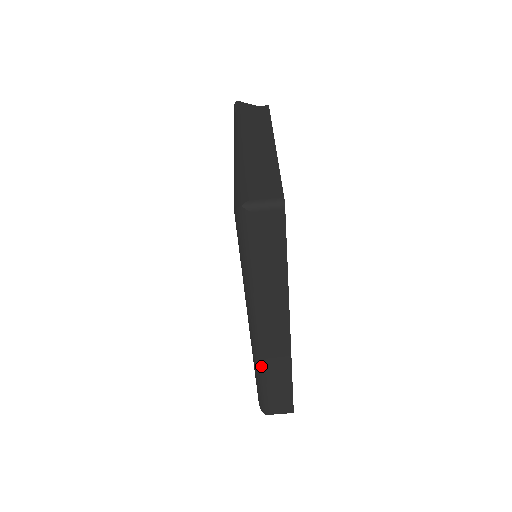
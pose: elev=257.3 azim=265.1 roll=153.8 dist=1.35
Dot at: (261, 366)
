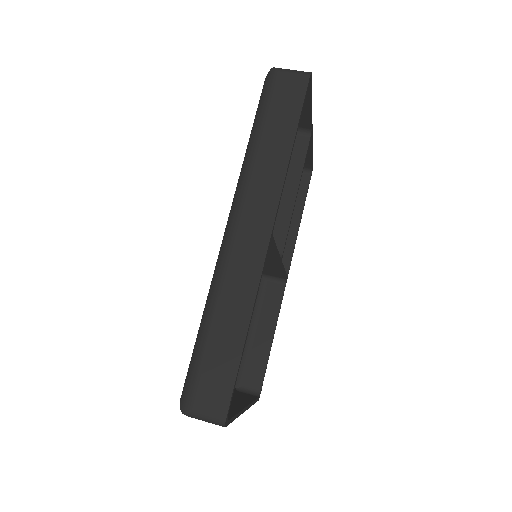
Dot at: (216, 290)
